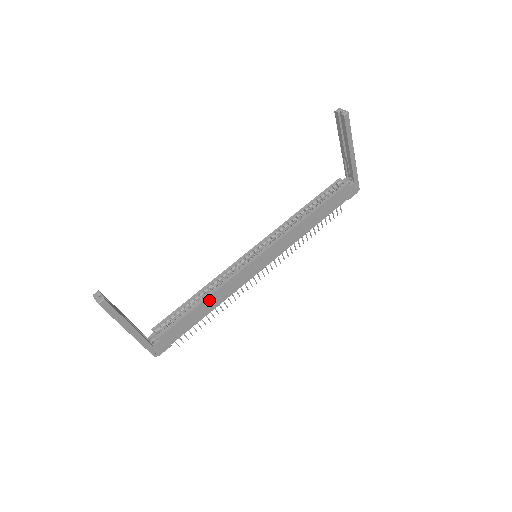
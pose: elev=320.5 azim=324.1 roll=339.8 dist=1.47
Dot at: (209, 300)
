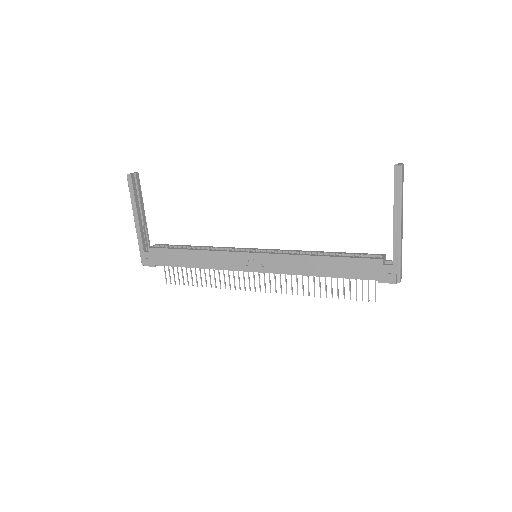
Dot at: (196, 254)
